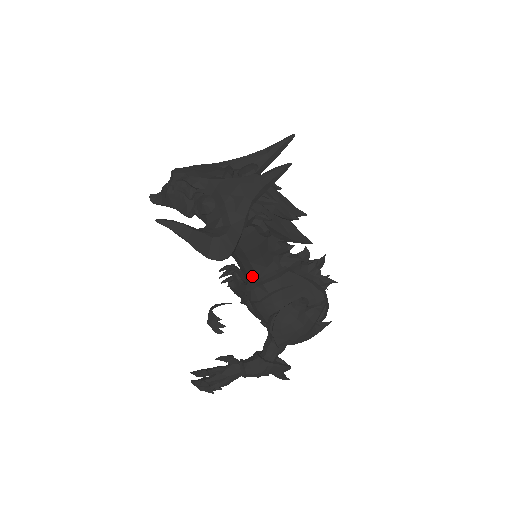
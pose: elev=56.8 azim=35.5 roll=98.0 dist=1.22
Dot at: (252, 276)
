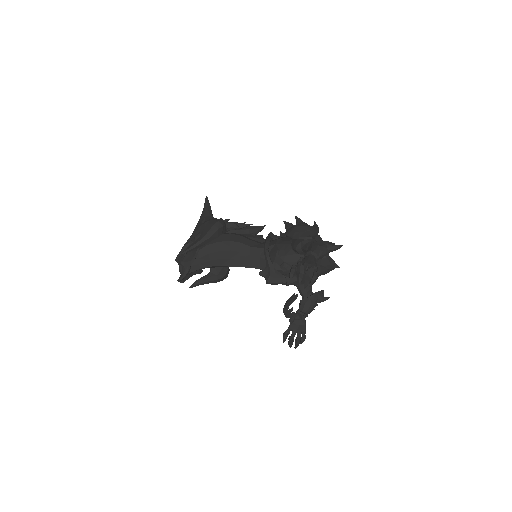
Dot at: (262, 253)
